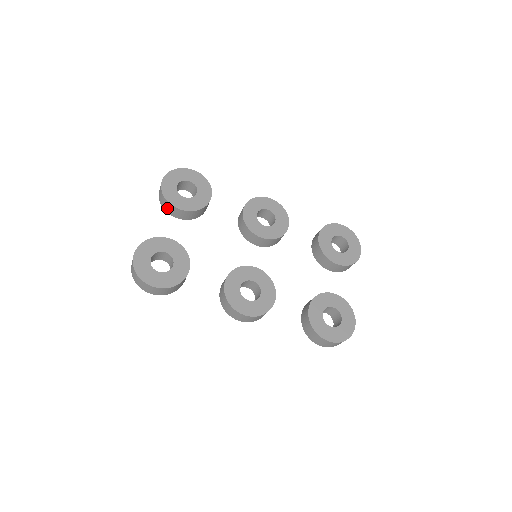
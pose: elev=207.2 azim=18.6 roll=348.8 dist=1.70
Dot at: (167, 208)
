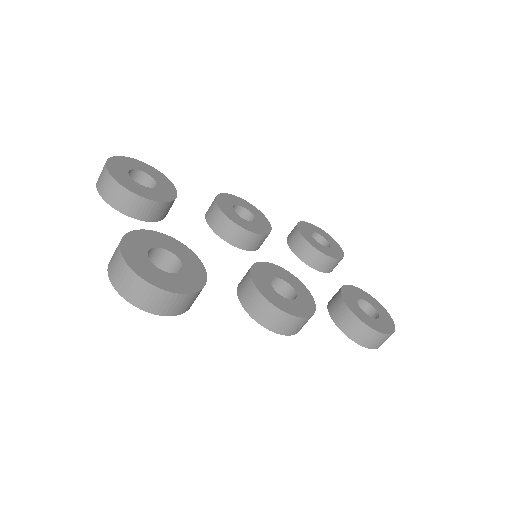
Dot at: (123, 203)
